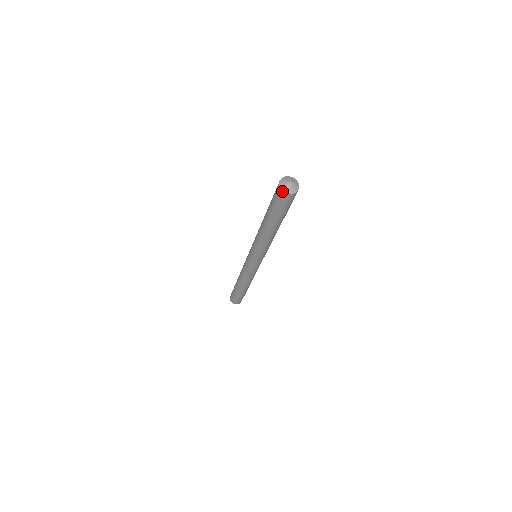
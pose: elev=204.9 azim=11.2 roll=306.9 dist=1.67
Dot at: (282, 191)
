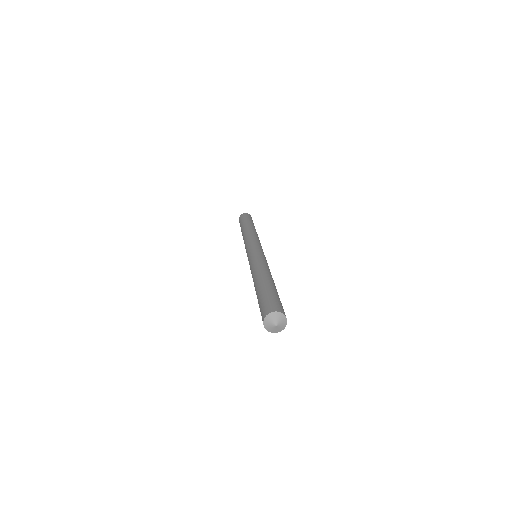
Dot at: (263, 322)
